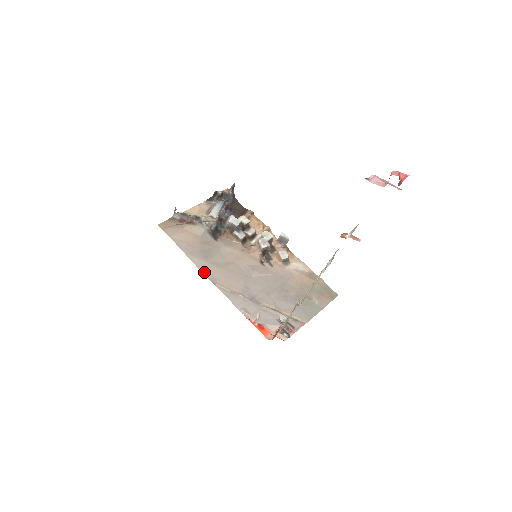
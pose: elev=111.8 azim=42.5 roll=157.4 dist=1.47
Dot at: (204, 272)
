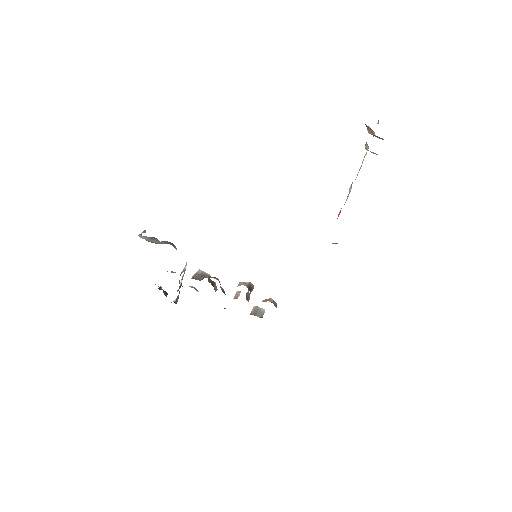
Dot at: occluded
